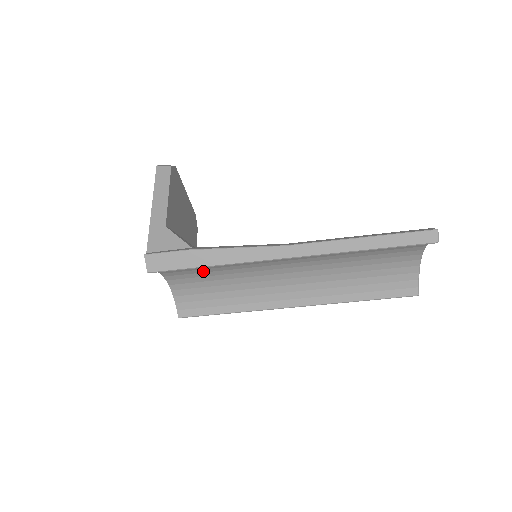
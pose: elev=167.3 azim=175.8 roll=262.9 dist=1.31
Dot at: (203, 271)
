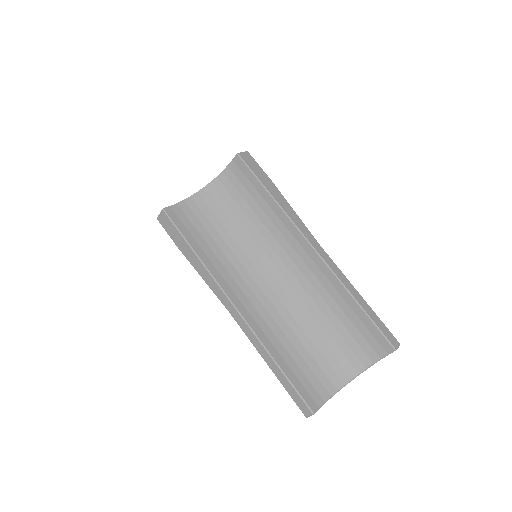
Dot at: (235, 209)
